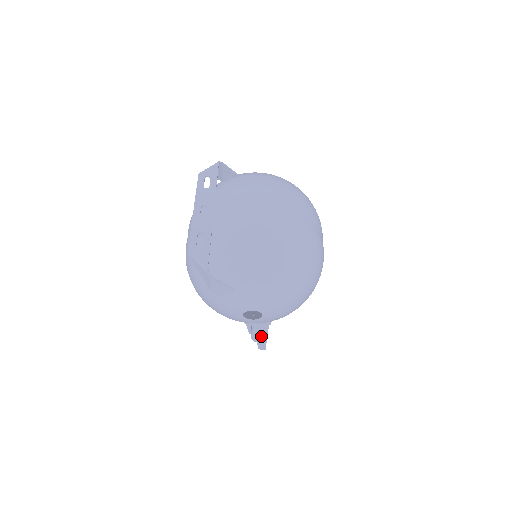
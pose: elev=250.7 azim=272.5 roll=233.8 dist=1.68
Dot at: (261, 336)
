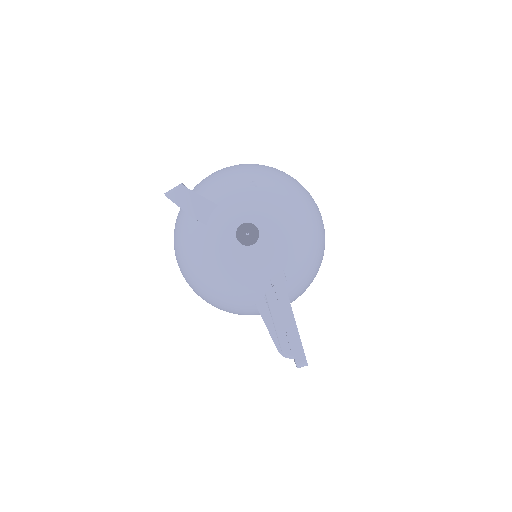
Dot at: (286, 319)
